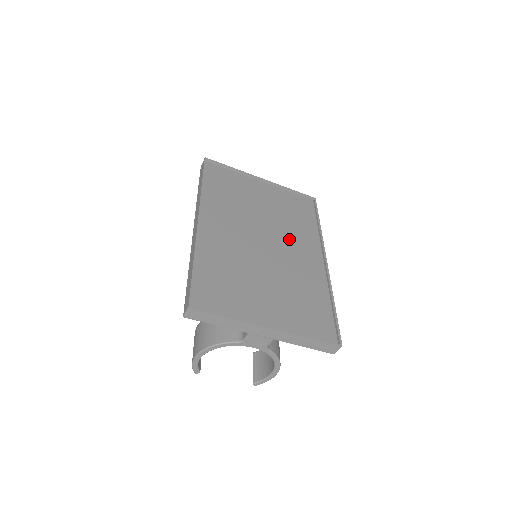
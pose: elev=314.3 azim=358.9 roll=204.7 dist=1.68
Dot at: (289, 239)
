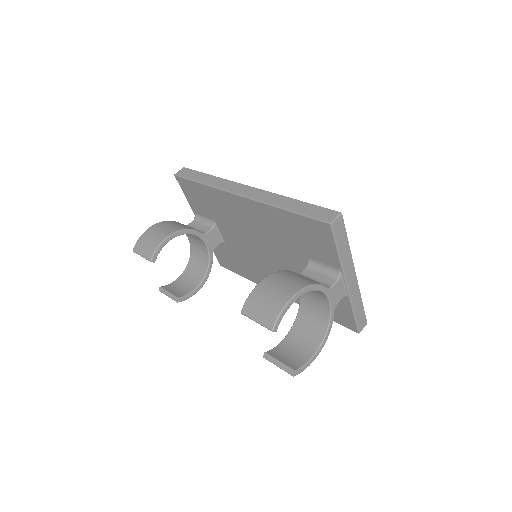
Dot at: occluded
